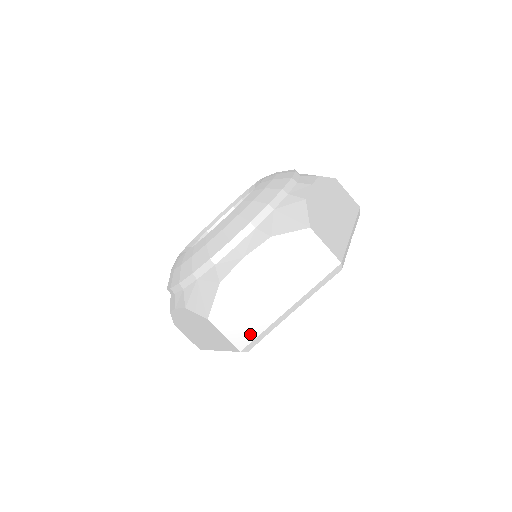
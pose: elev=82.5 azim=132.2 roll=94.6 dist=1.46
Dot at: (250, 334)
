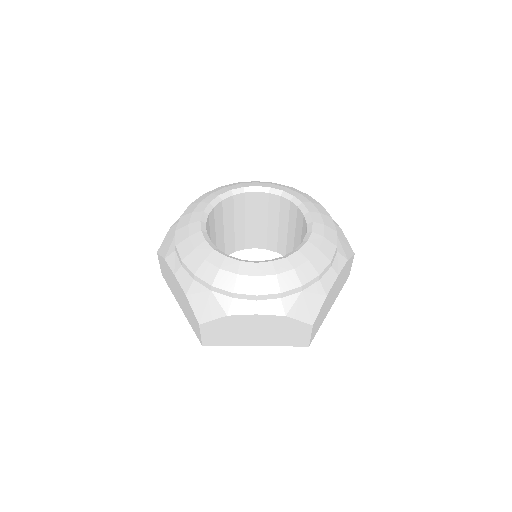
Dot at: (218, 343)
